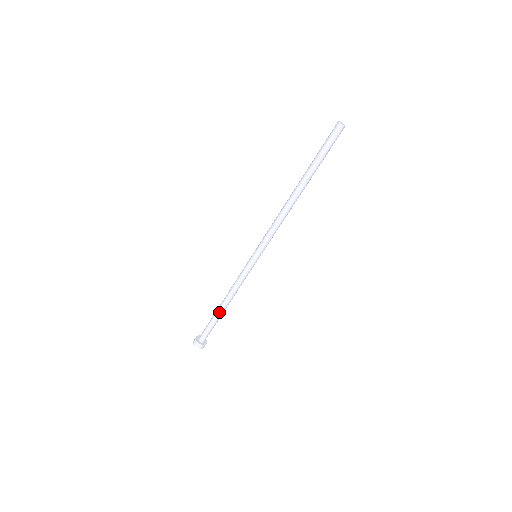
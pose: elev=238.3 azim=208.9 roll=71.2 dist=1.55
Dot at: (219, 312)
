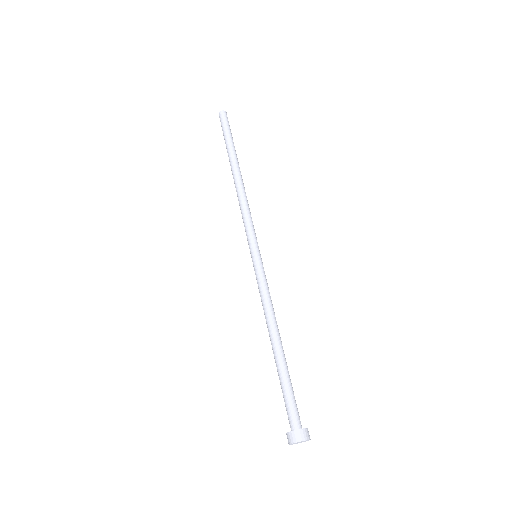
Dot at: (274, 358)
